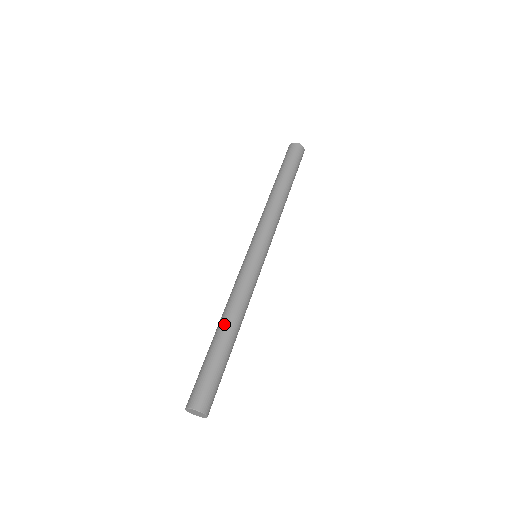
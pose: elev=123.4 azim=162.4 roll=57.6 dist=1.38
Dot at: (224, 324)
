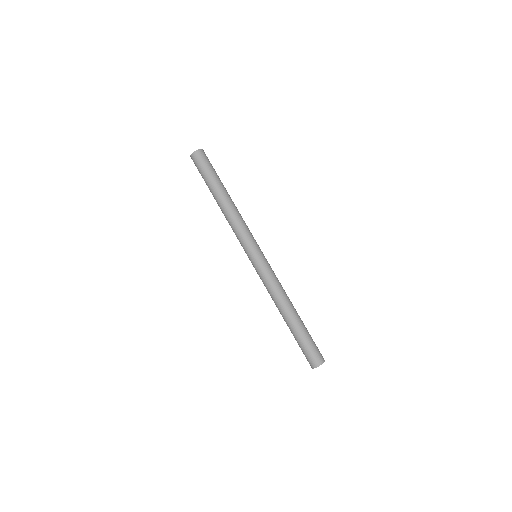
Dot at: (284, 314)
